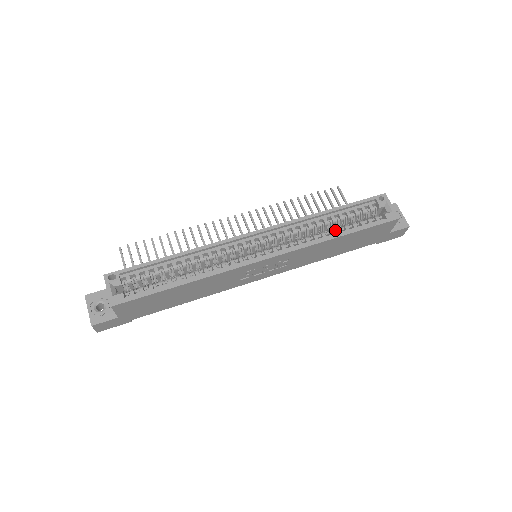
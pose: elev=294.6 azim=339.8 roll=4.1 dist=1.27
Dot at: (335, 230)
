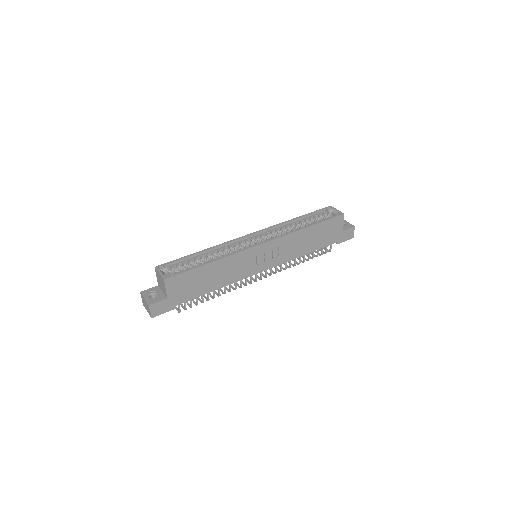
Dot at: occluded
